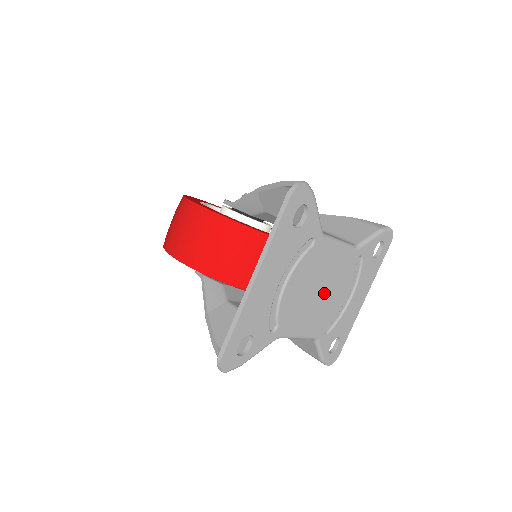
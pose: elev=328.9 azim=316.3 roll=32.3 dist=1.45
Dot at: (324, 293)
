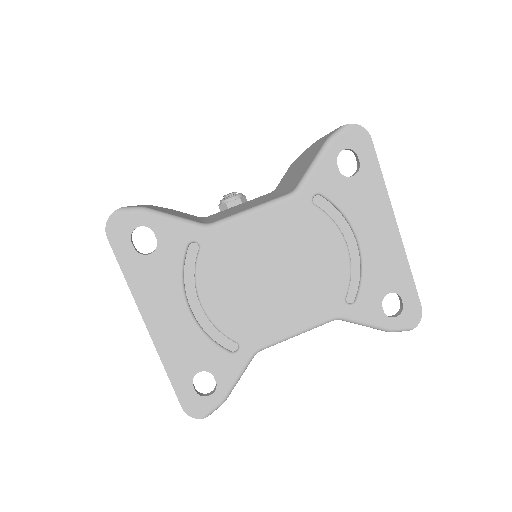
Dot at: (287, 272)
